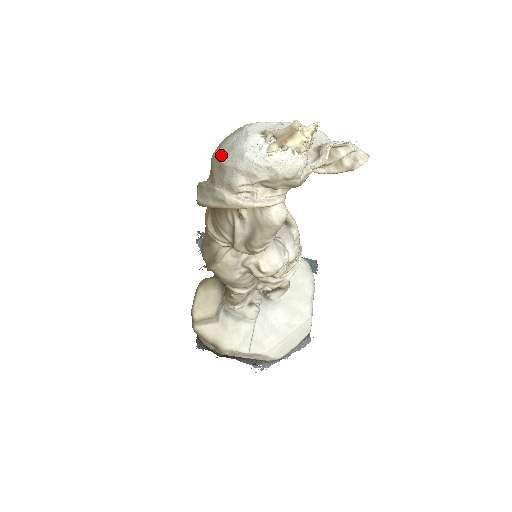
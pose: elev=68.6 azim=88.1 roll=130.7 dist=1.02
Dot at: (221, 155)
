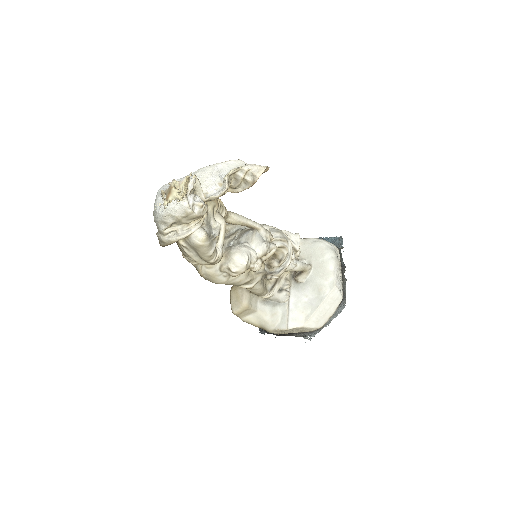
Dot at: (153, 213)
